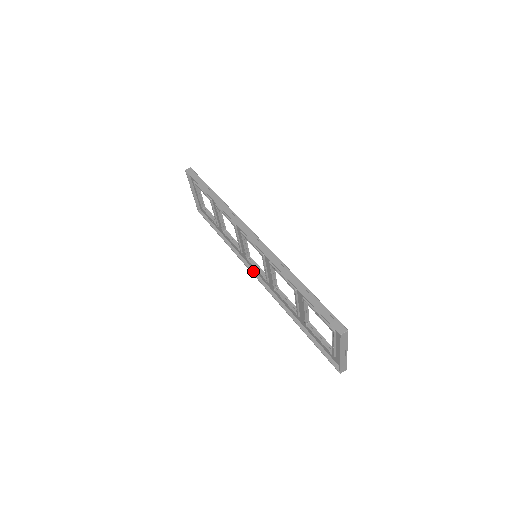
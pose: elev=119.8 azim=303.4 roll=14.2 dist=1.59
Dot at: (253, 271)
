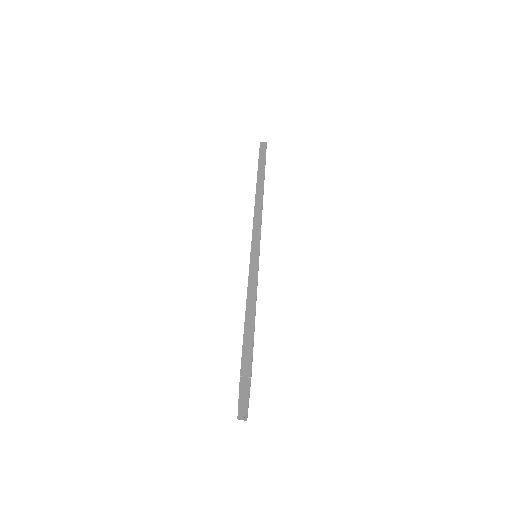
Dot at: occluded
